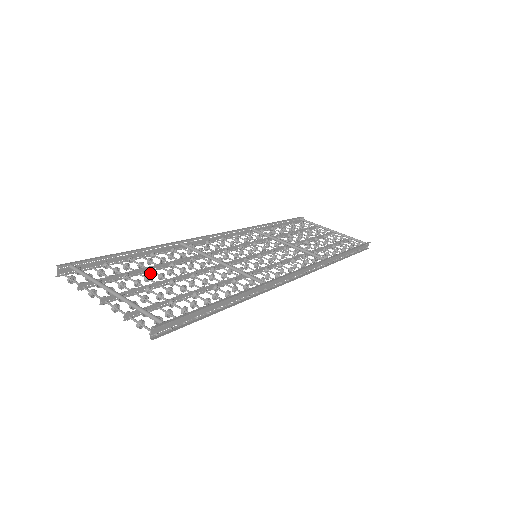
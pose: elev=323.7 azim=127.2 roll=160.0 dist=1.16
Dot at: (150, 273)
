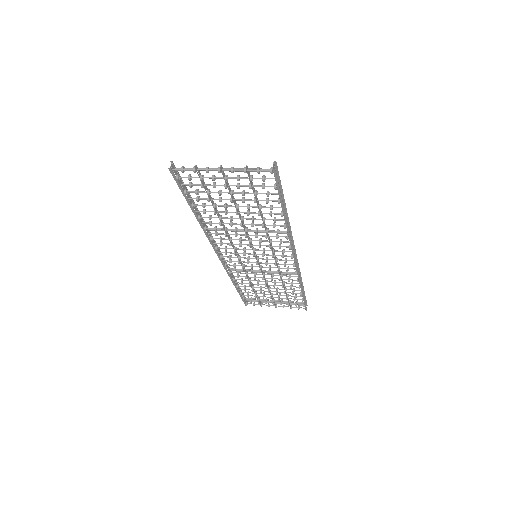
Dot at: (215, 206)
